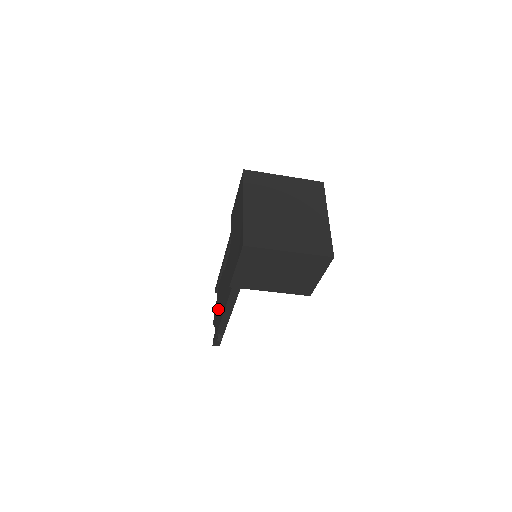
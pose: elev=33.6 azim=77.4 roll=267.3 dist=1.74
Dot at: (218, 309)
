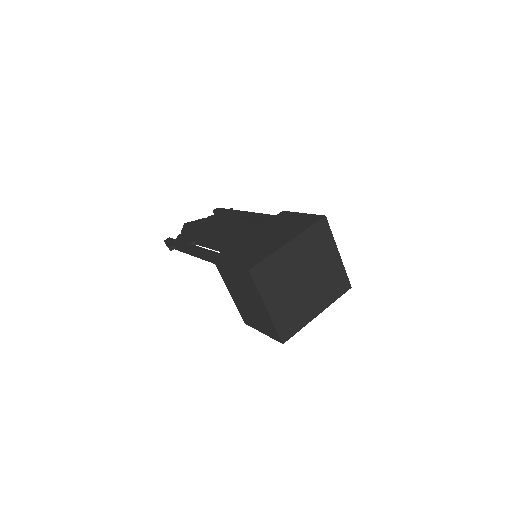
Dot at: (197, 229)
